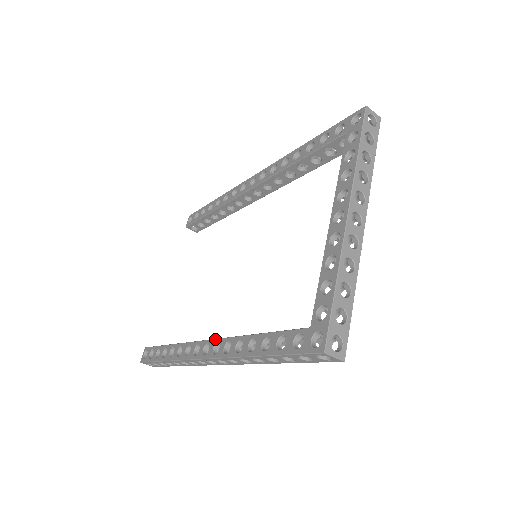
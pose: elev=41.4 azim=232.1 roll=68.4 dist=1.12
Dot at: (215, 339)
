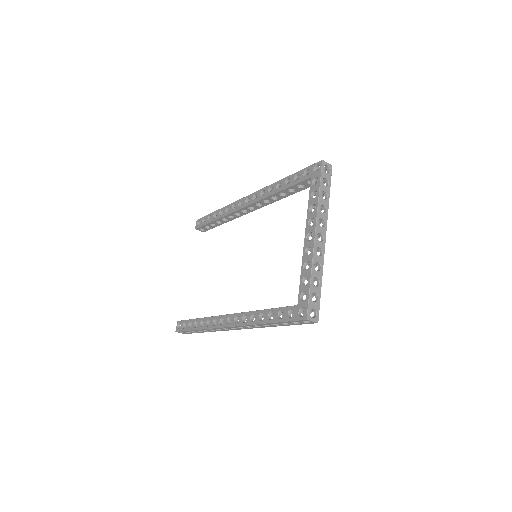
Dot at: (235, 314)
